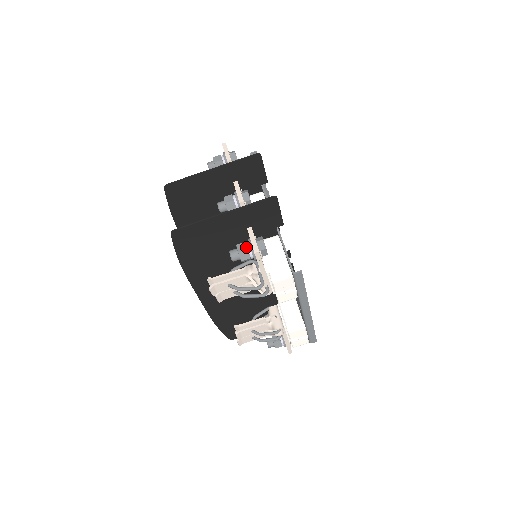
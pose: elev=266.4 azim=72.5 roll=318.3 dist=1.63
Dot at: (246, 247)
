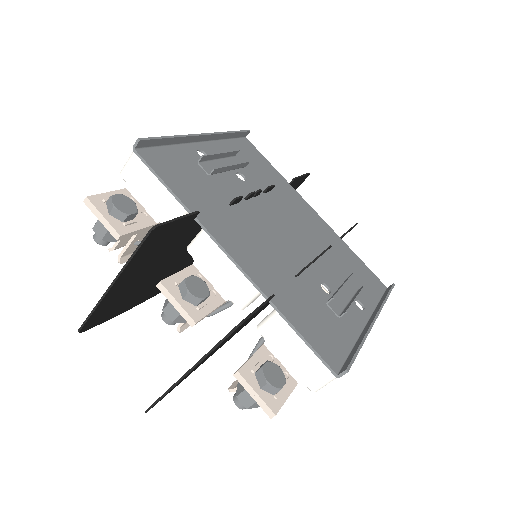
Dot at: (252, 399)
